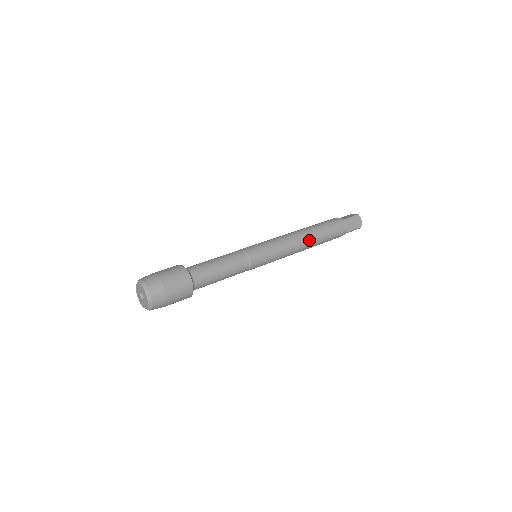
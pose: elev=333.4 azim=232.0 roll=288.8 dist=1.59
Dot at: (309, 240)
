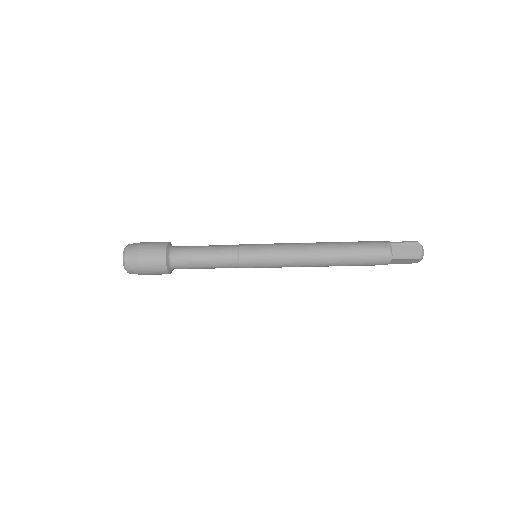
Dot at: (325, 250)
